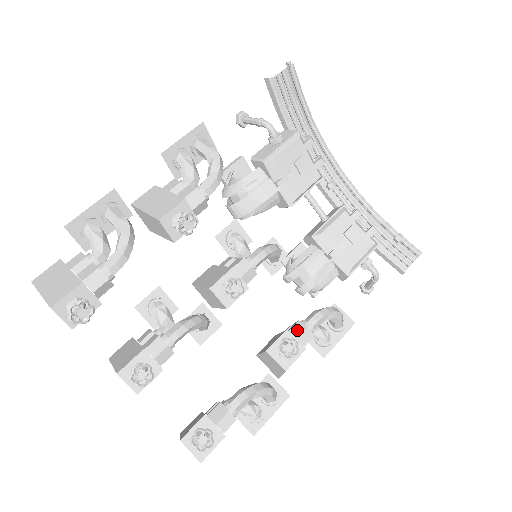
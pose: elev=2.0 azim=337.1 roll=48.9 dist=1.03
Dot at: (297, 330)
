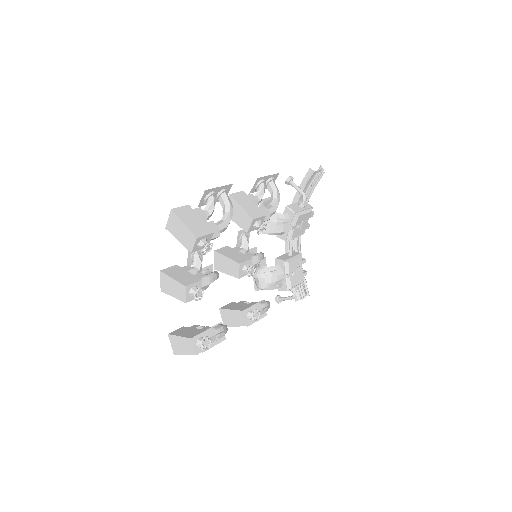
Dot at: (257, 307)
